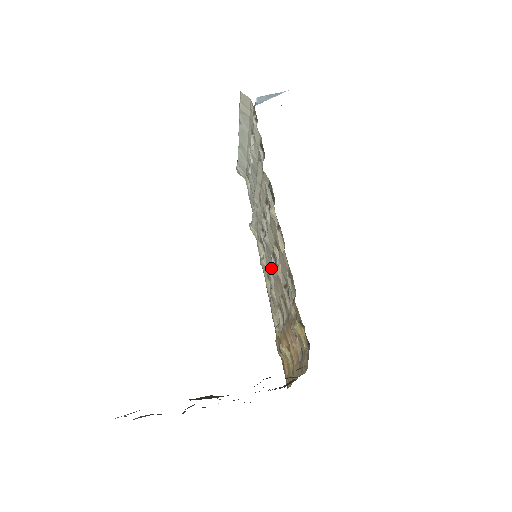
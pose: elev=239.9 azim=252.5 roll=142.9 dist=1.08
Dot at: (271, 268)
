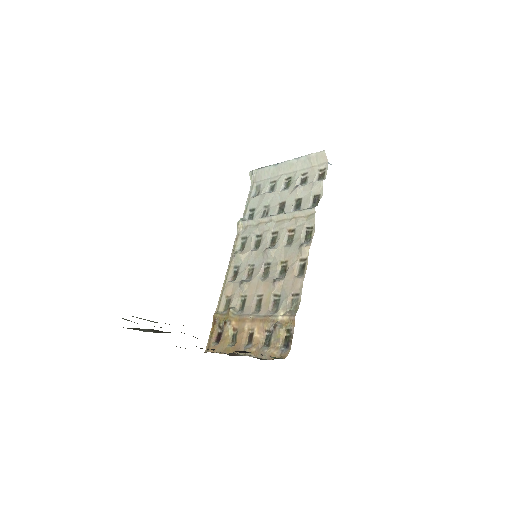
Dot at: (251, 267)
